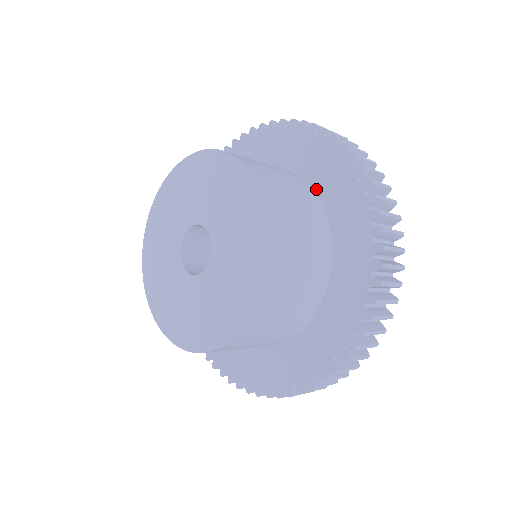
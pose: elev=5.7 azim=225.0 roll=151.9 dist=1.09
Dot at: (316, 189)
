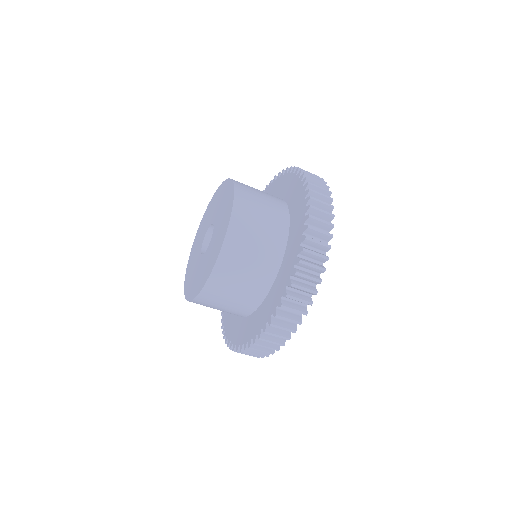
Dot at: (285, 199)
